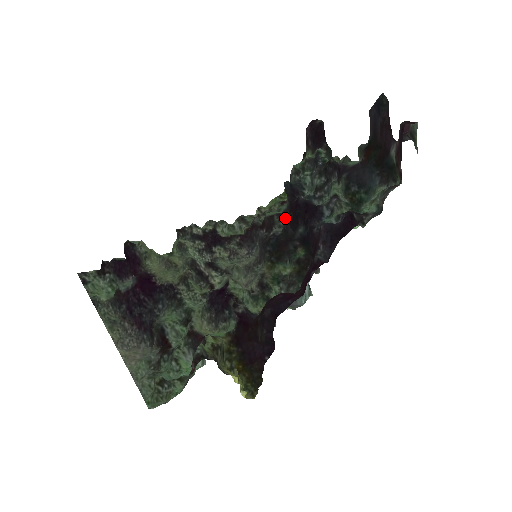
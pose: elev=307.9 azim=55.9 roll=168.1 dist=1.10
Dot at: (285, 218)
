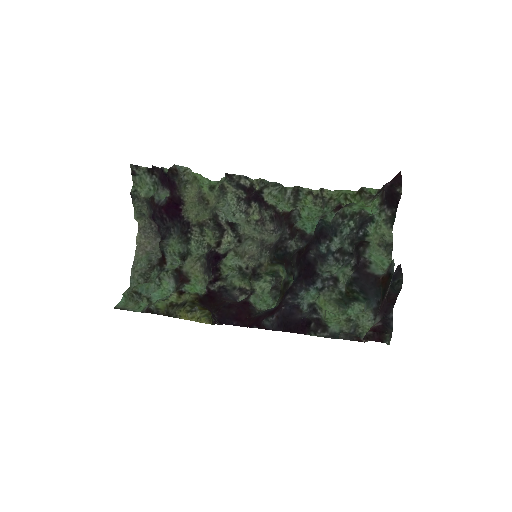
Dot at: (303, 244)
